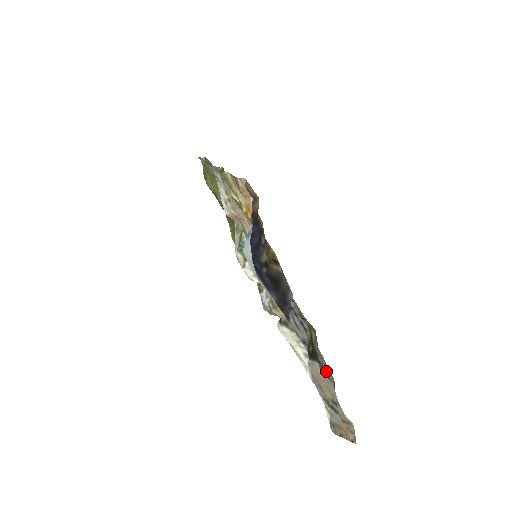
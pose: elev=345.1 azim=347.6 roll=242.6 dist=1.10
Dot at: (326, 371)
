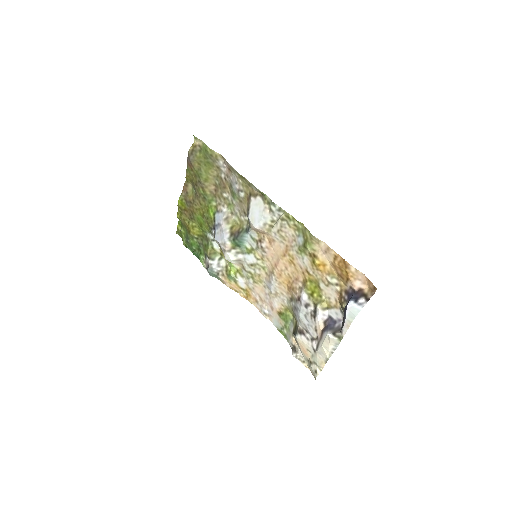
Dot at: (296, 340)
